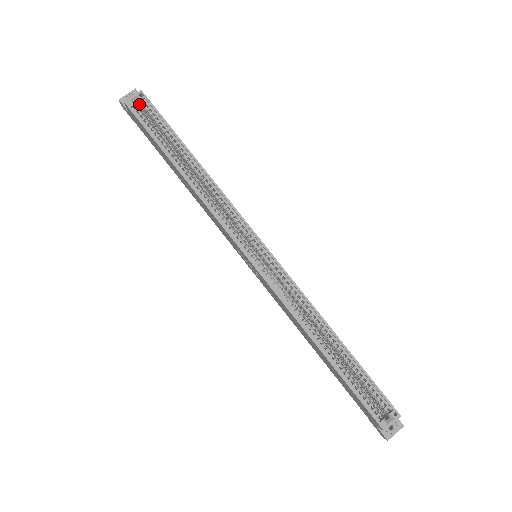
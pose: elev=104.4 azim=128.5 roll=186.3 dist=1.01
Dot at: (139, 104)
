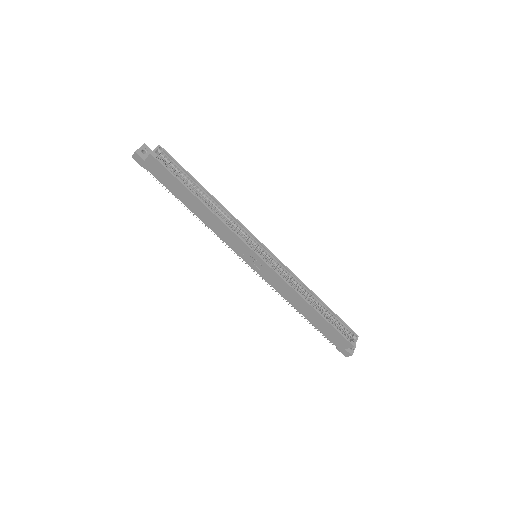
Dot at: occluded
